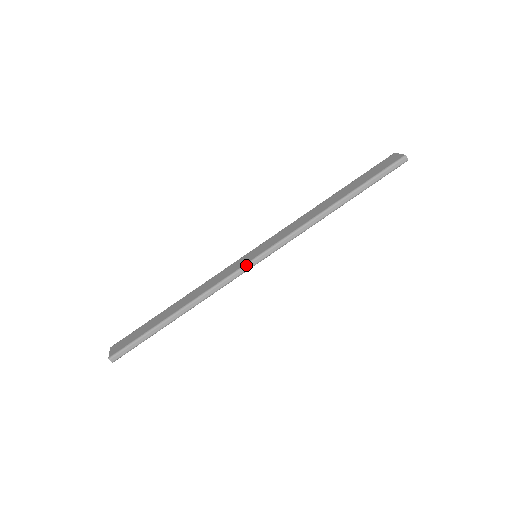
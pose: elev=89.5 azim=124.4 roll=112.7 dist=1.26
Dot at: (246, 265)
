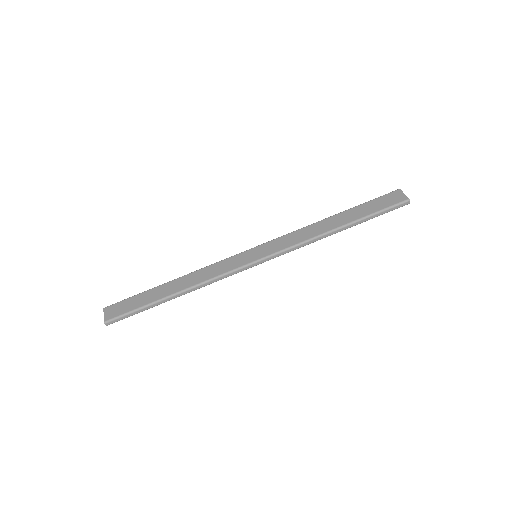
Dot at: (247, 265)
